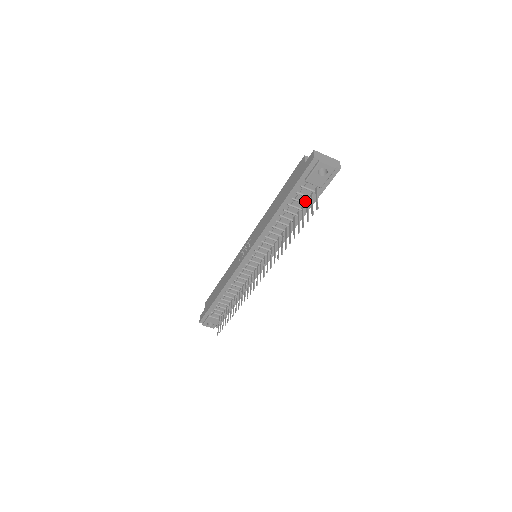
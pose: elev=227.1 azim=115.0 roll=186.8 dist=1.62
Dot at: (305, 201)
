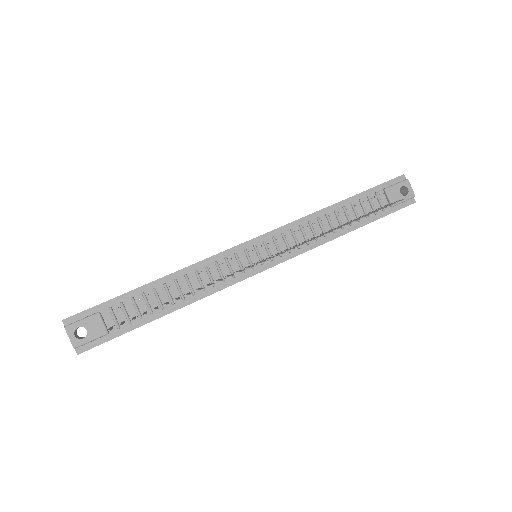
Dot at: (367, 213)
